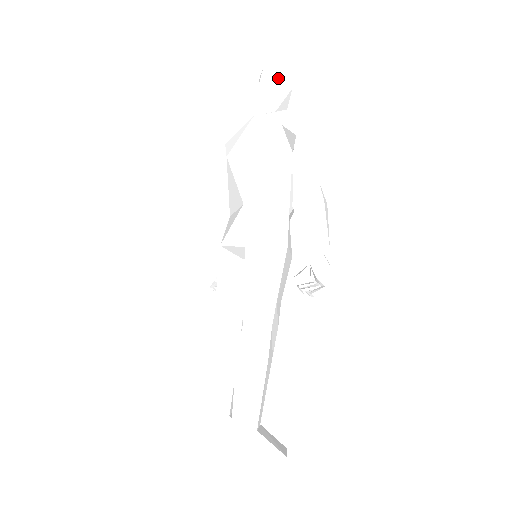
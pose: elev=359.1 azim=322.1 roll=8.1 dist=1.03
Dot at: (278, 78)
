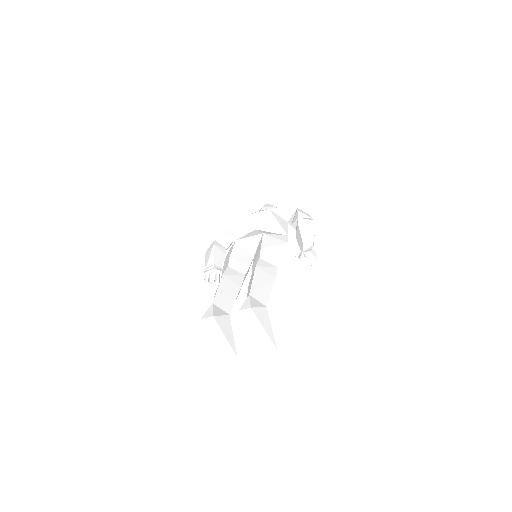
Dot at: (275, 207)
